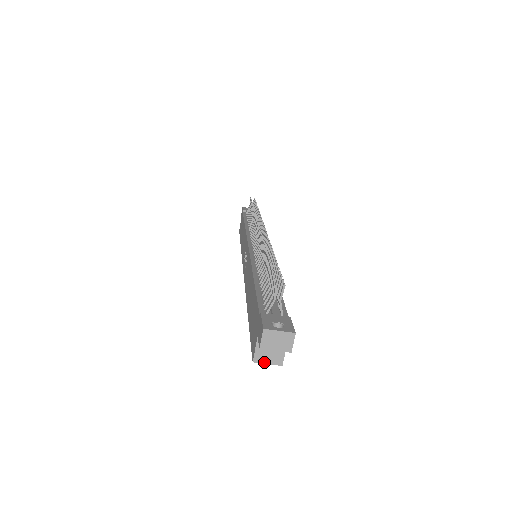
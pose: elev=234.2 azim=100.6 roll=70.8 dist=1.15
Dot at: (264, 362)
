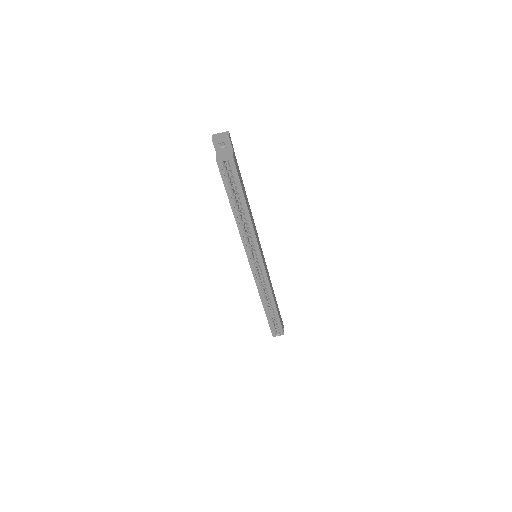
Dot at: (223, 160)
